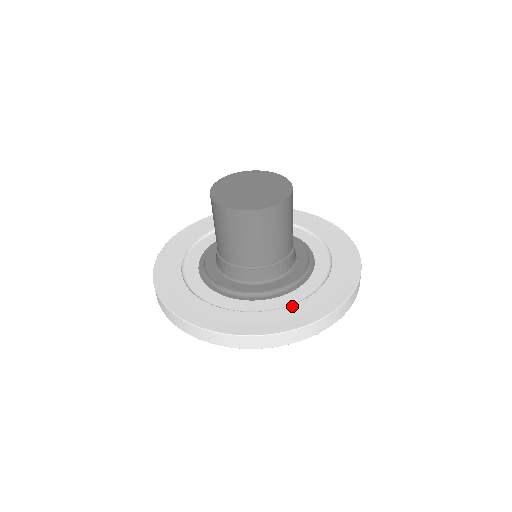
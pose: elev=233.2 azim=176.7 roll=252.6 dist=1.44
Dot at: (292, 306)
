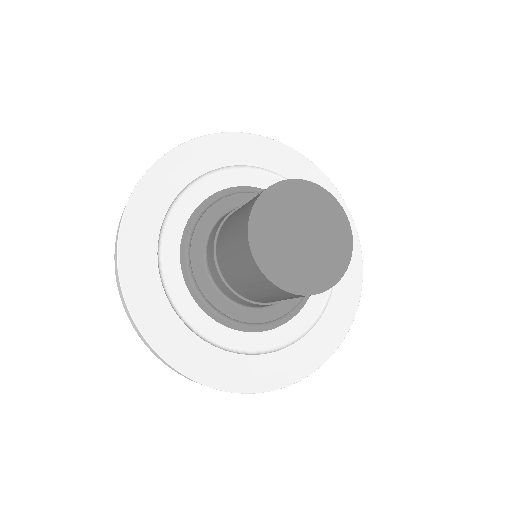
Dot at: (223, 352)
